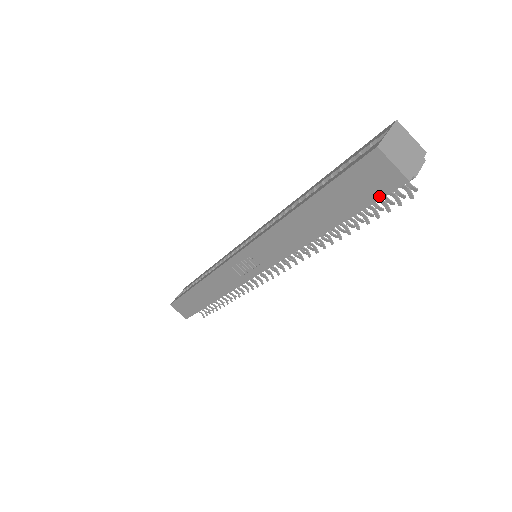
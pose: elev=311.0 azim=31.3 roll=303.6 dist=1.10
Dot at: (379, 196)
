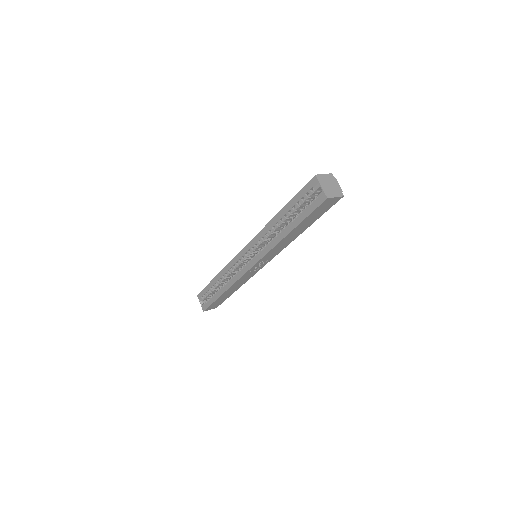
Dot at: occluded
